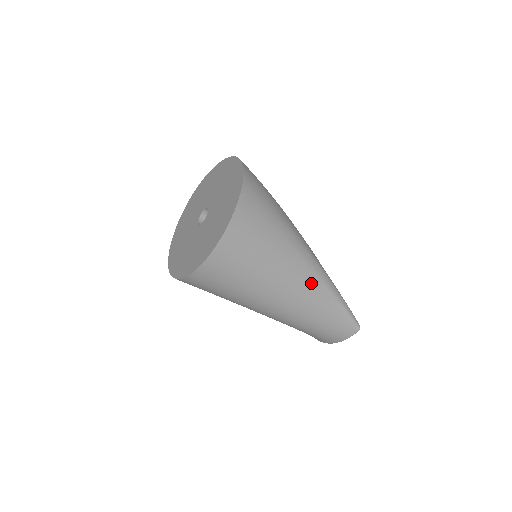
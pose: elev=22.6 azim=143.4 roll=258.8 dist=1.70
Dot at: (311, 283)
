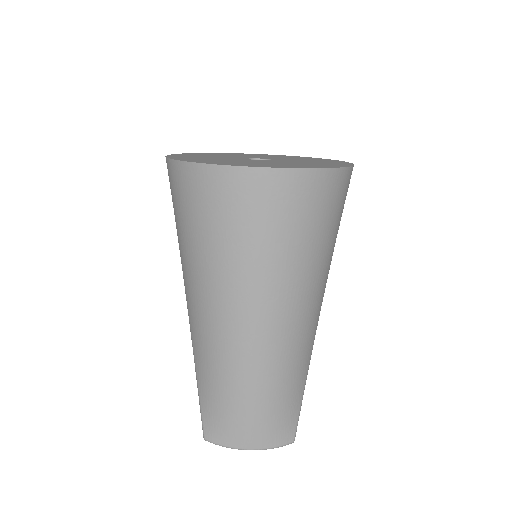
Dot at: (314, 326)
